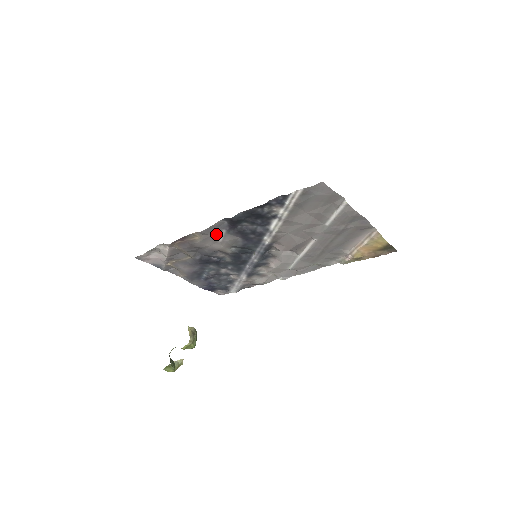
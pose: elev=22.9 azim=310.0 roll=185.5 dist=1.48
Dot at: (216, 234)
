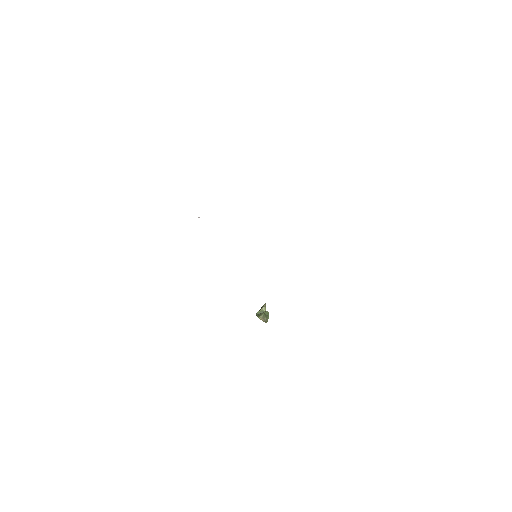
Dot at: occluded
